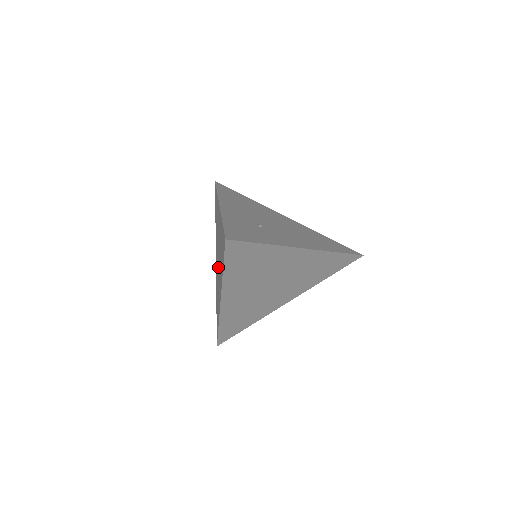
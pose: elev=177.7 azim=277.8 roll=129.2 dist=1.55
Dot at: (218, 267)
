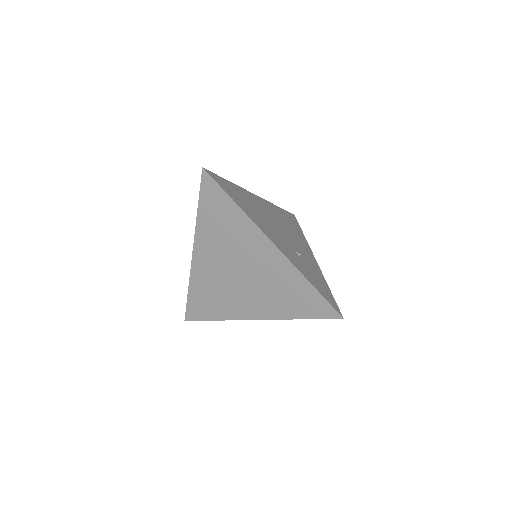
Dot at: (238, 283)
